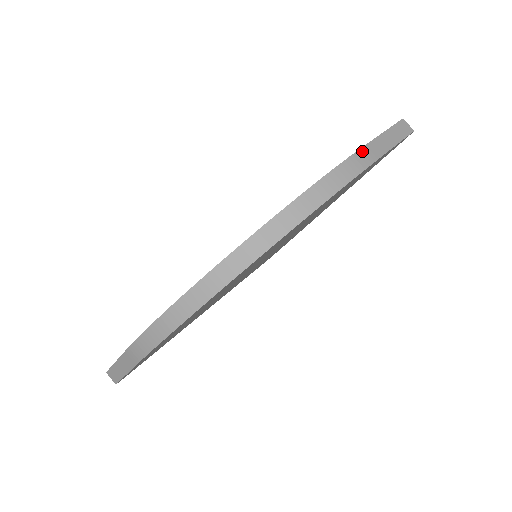
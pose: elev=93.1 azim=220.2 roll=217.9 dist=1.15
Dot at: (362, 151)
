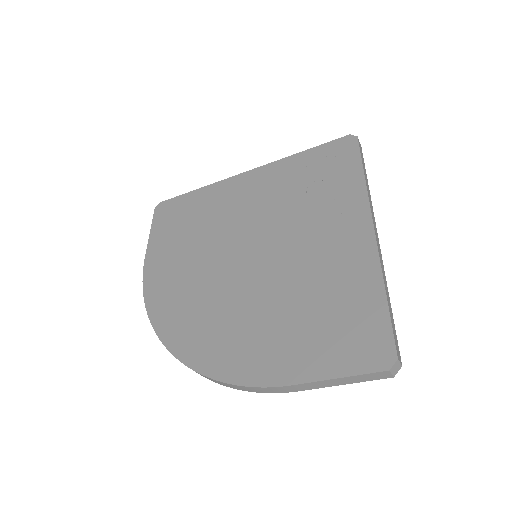
Dot at: (284, 387)
